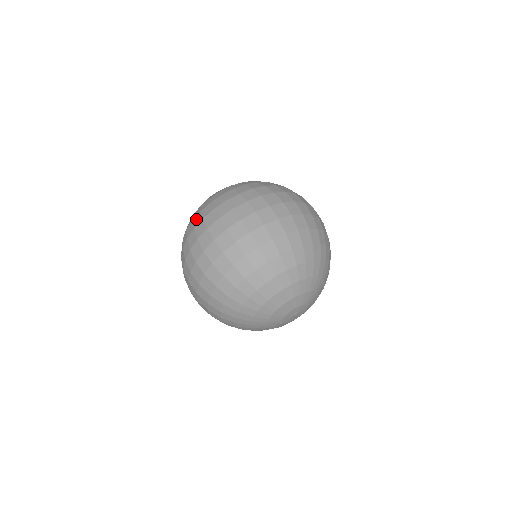
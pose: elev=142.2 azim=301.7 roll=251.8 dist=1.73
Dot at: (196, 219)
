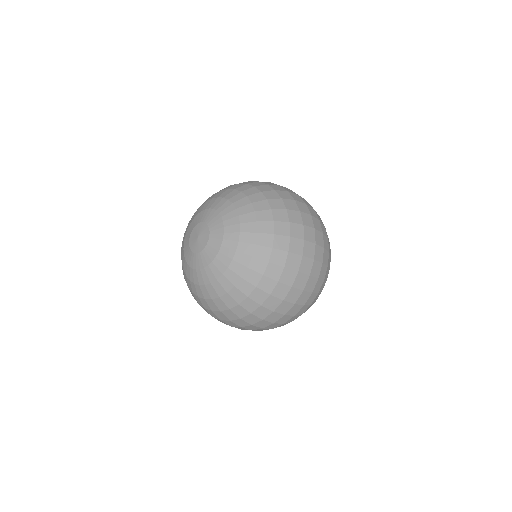
Dot at: (246, 305)
